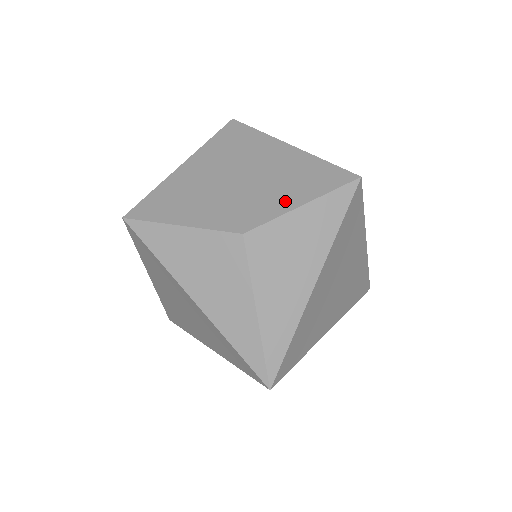
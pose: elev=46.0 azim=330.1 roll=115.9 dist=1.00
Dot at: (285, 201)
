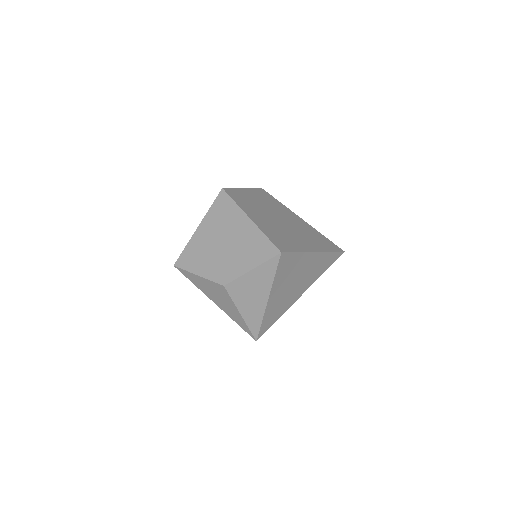
Dot at: (243, 266)
